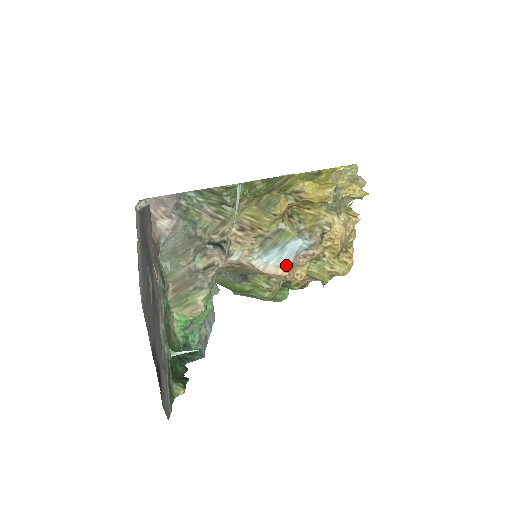
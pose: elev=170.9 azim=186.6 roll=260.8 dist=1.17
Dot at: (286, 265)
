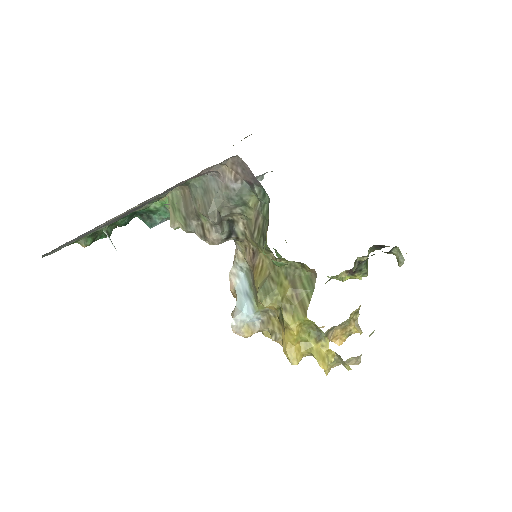
Dot at: (237, 297)
